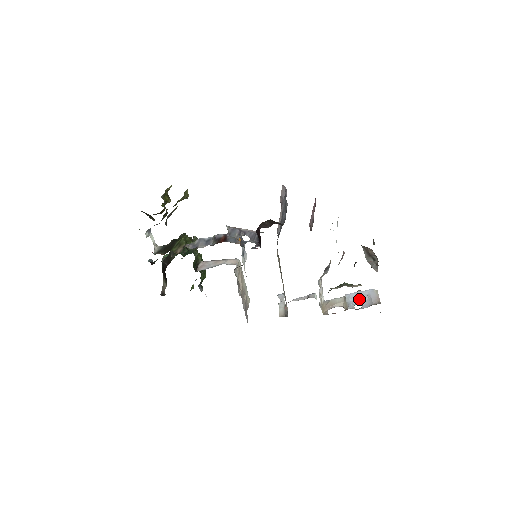
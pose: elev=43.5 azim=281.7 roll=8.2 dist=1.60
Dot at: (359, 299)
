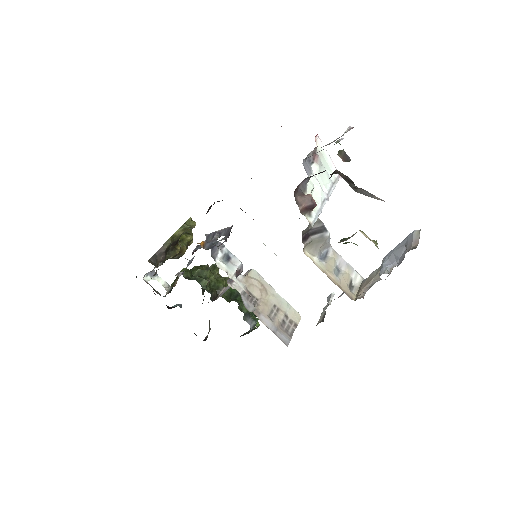
Dot at: (395, 256)
